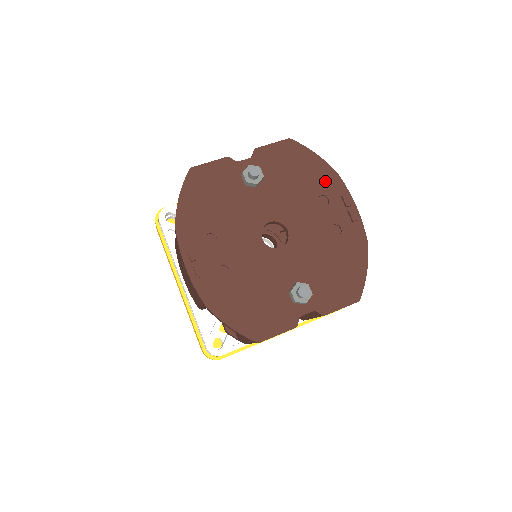
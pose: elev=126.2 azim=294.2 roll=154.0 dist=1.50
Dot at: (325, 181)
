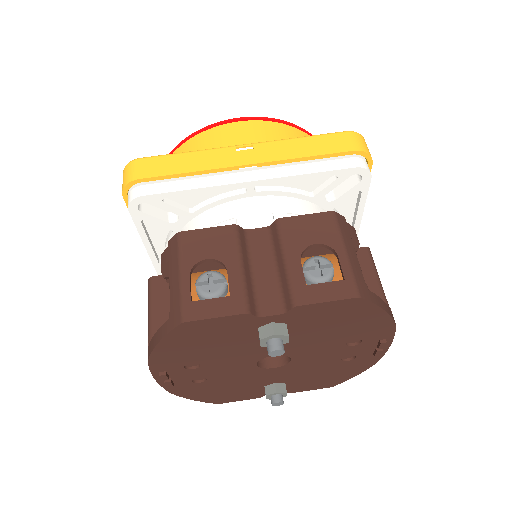
Dot at: (372, 330)
